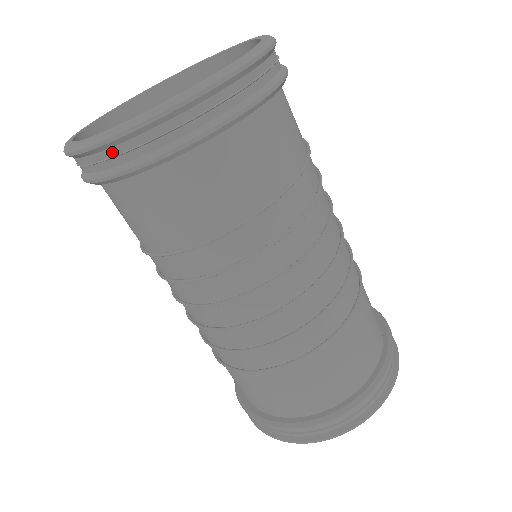
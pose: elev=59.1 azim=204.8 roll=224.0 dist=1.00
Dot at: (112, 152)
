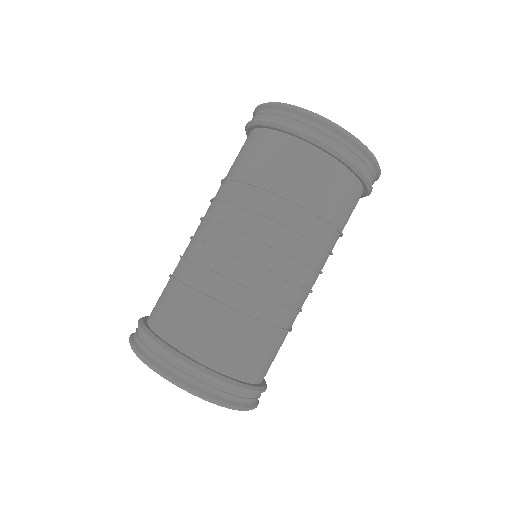
Dot at: (345, 143)
